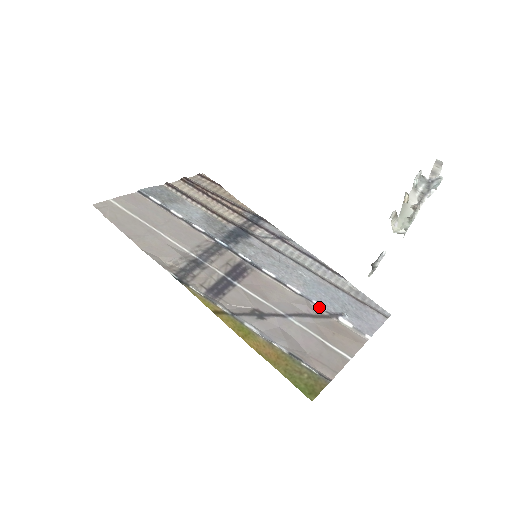
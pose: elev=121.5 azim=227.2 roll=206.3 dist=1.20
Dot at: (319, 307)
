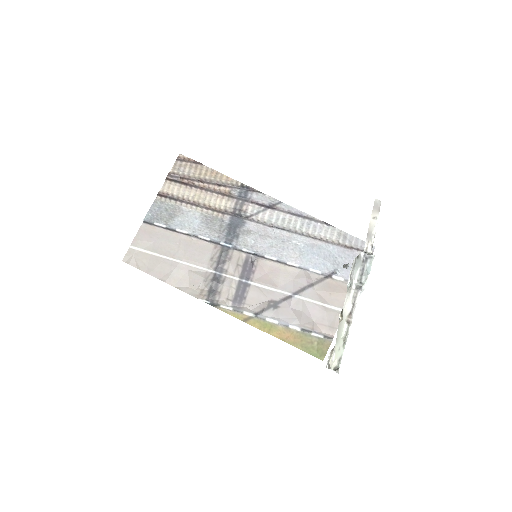
Dot at: (316, 273)
